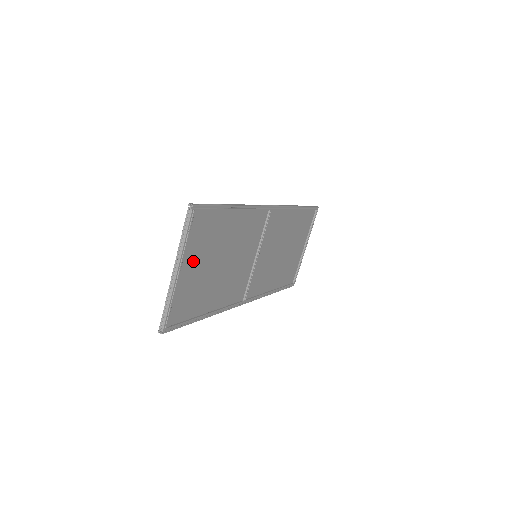
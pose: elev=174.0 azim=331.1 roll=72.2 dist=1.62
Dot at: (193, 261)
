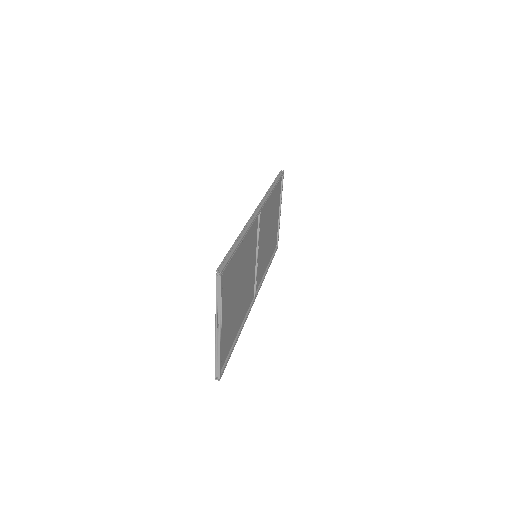
Dot at: (226, 309)
